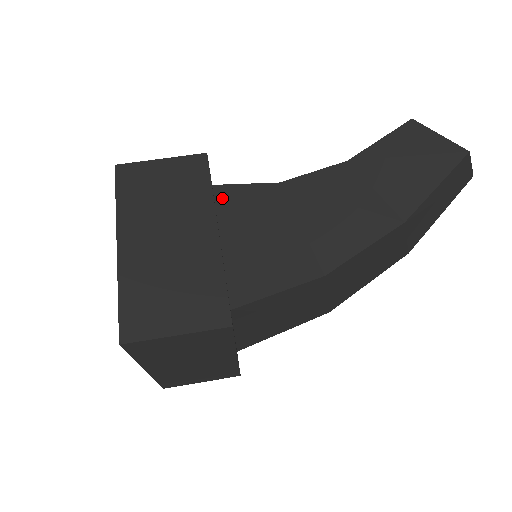
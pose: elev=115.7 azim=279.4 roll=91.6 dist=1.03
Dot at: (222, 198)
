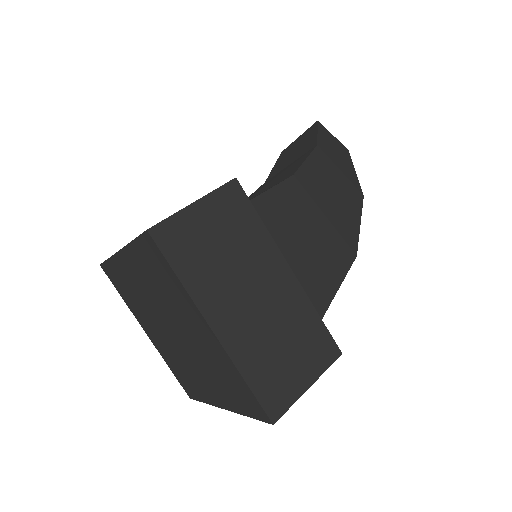
Dot at: occluded
